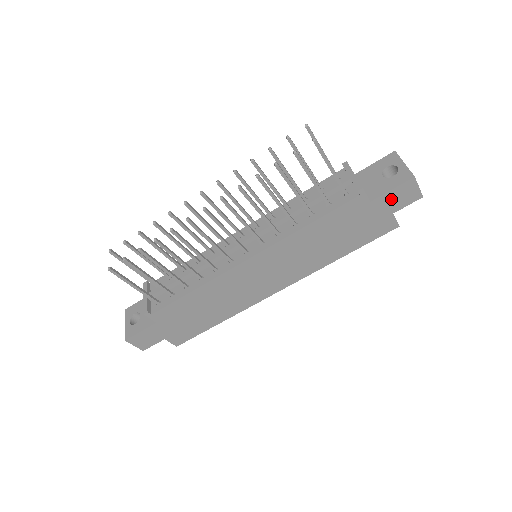
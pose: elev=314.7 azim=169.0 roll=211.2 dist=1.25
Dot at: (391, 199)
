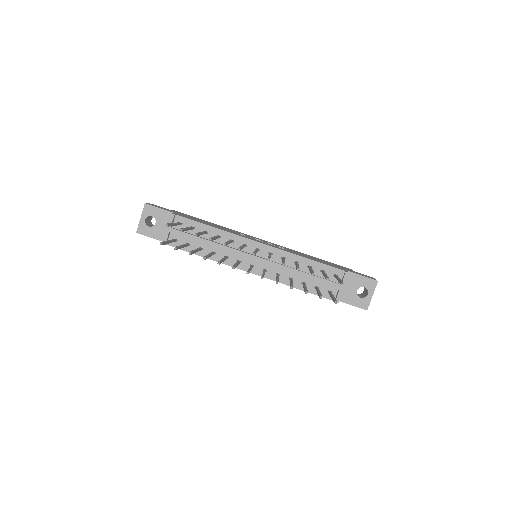
Dot at: occluded
